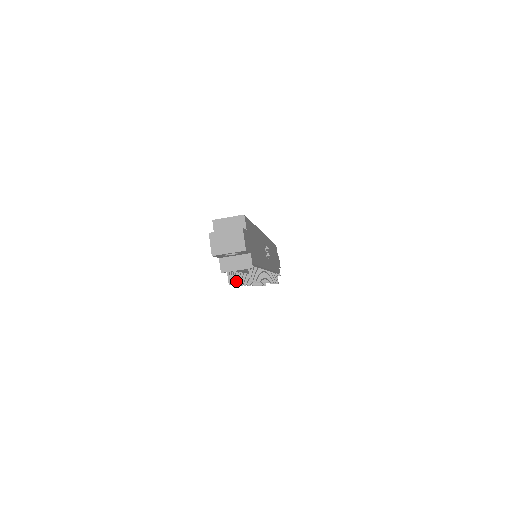
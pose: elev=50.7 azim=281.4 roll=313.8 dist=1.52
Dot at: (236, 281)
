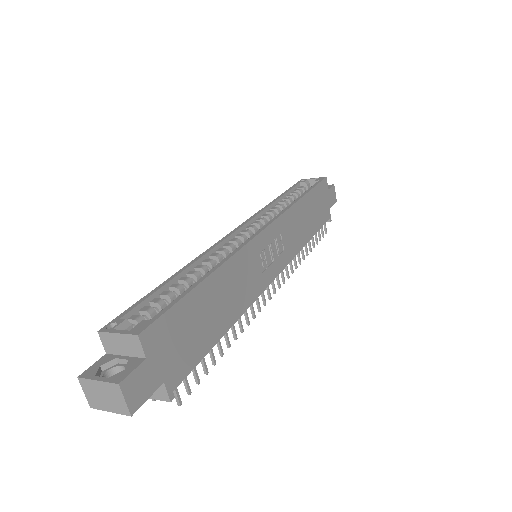
Dot at: occluded
